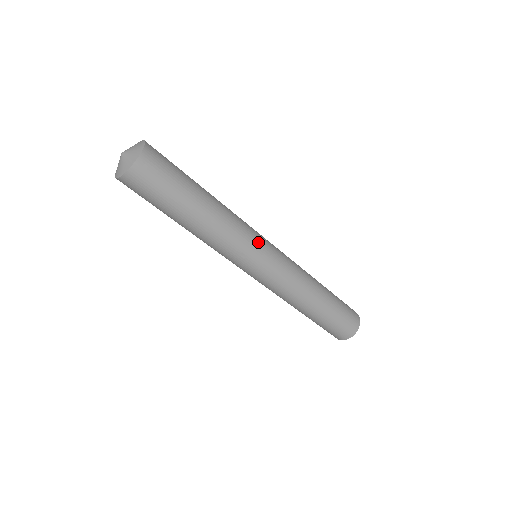
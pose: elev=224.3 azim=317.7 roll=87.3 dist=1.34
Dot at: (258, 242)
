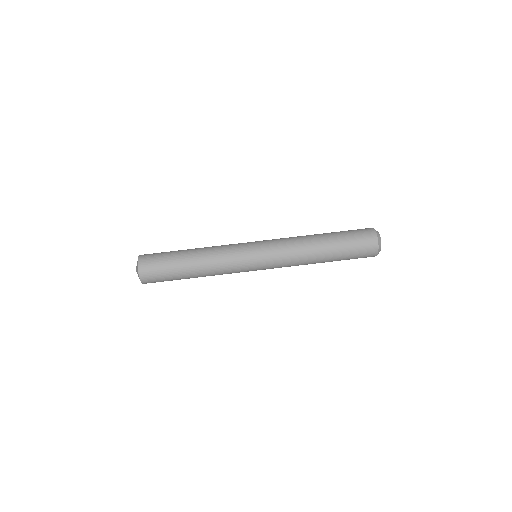
Dot at: (242, 244)
